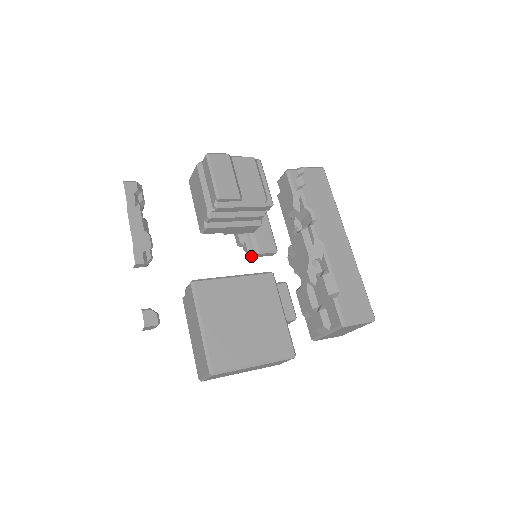
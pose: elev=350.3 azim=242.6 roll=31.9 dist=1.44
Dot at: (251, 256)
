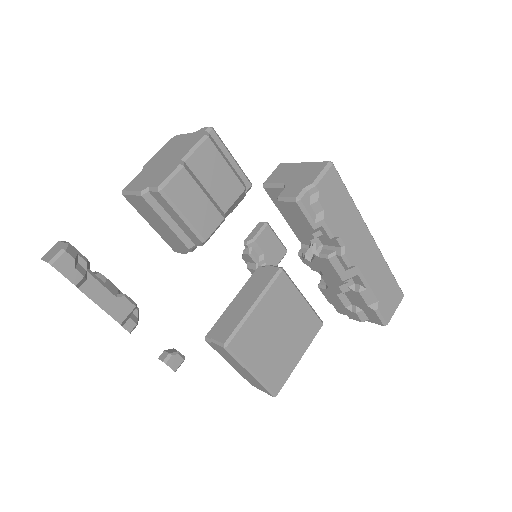
Dot at: occluded
